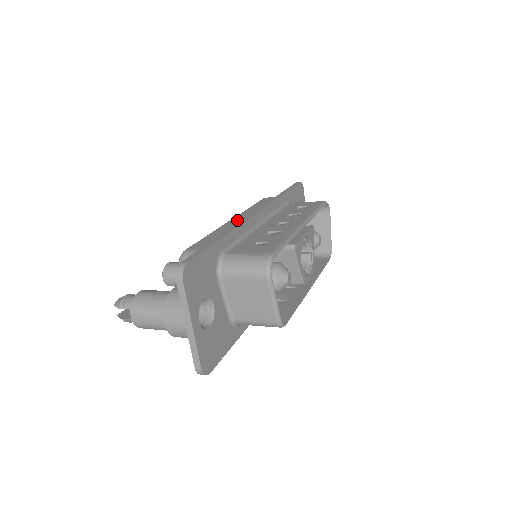
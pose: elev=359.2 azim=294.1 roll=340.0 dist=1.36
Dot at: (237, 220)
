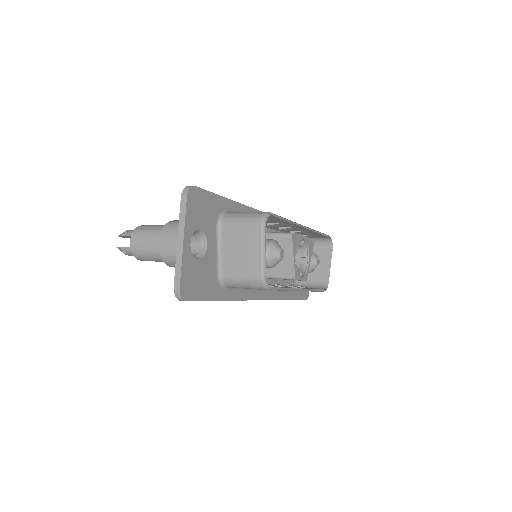
Dot at: occluded
